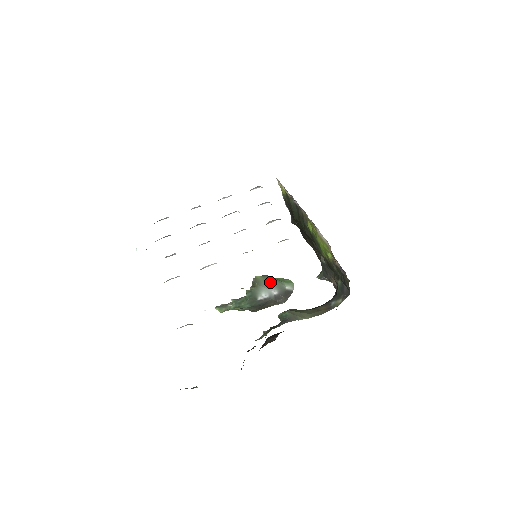
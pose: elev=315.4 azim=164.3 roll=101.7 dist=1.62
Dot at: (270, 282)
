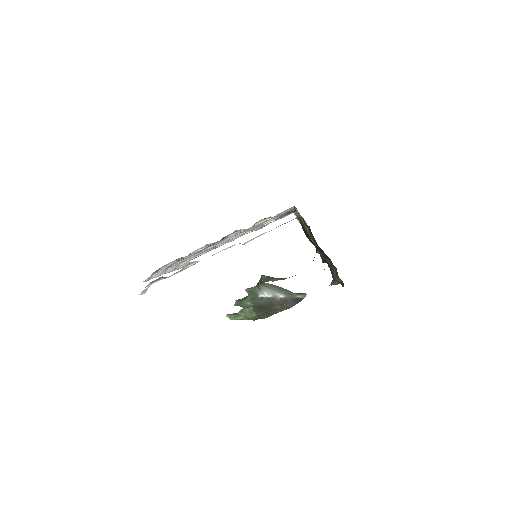
Dot at: (279, 289)
